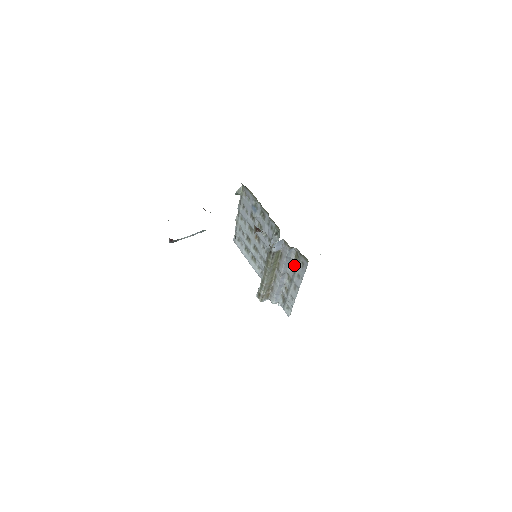
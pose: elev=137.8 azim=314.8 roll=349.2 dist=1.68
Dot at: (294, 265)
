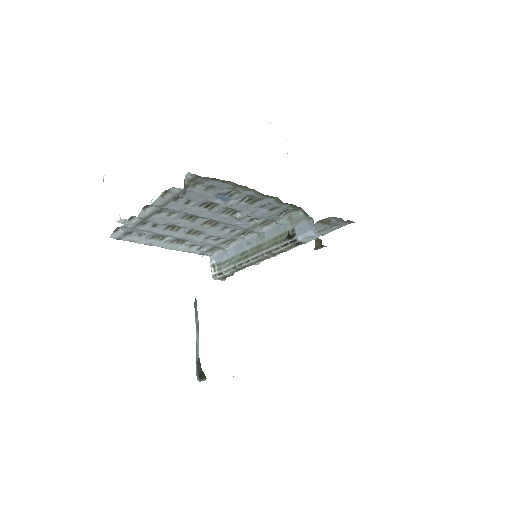
Dot at: occluded
